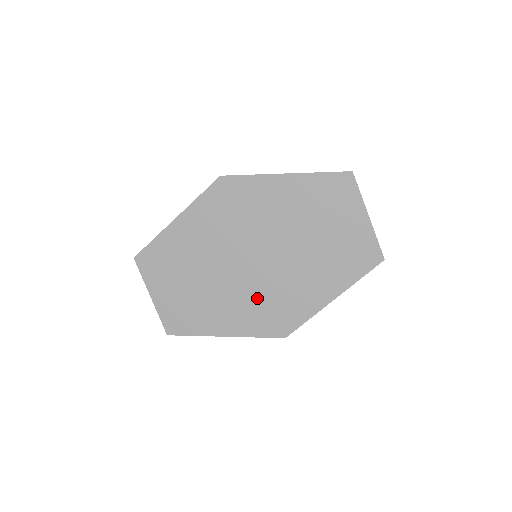
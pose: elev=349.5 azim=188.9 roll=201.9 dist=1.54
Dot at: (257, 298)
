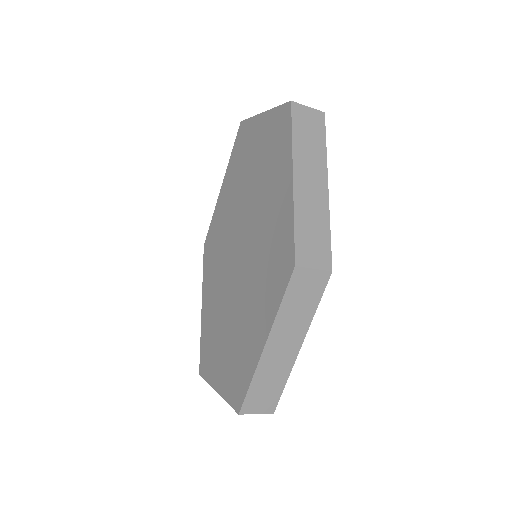
Dot at: (258, 274)
